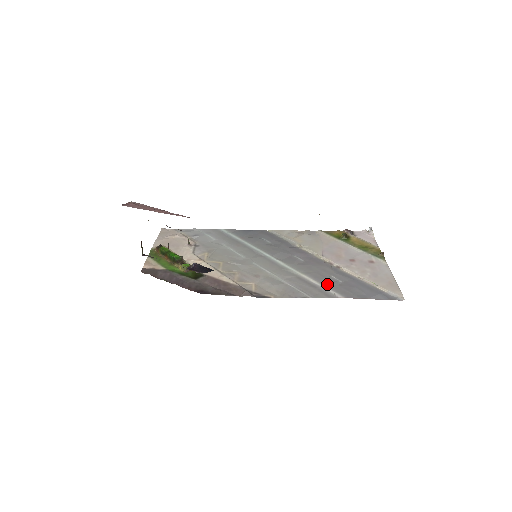
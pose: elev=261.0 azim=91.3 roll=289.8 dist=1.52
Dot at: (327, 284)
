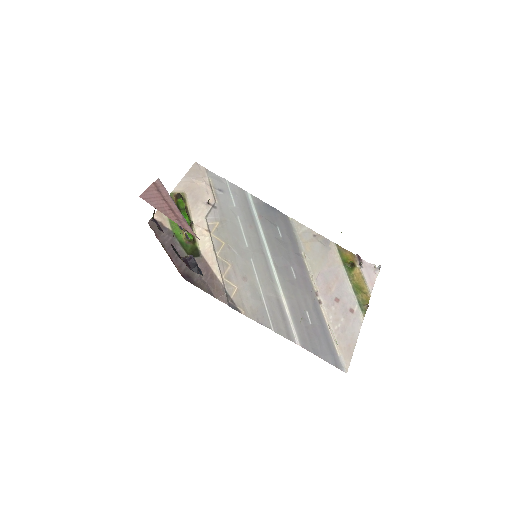
Dot at: (297, 321)
